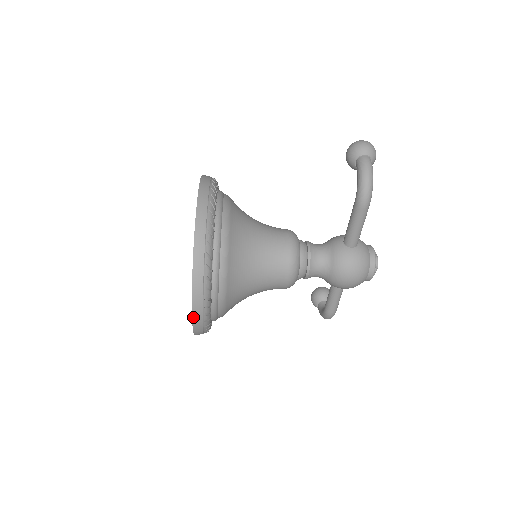
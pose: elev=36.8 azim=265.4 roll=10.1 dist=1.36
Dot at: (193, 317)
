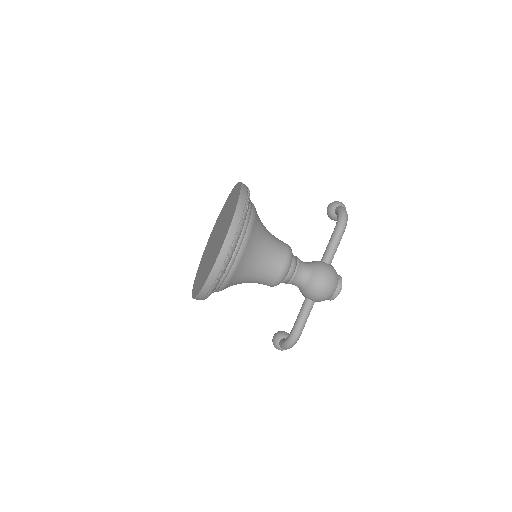
Dot at: (223, 247)
